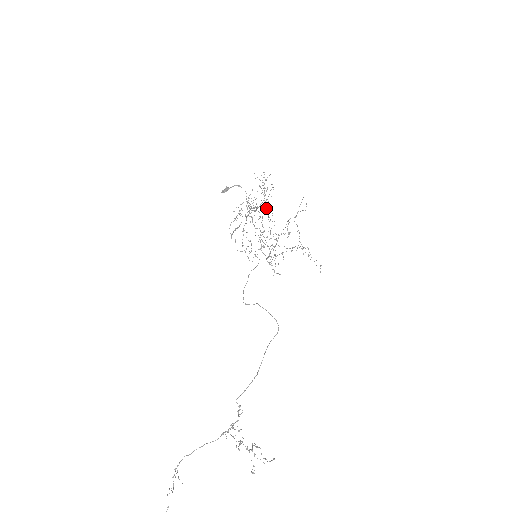
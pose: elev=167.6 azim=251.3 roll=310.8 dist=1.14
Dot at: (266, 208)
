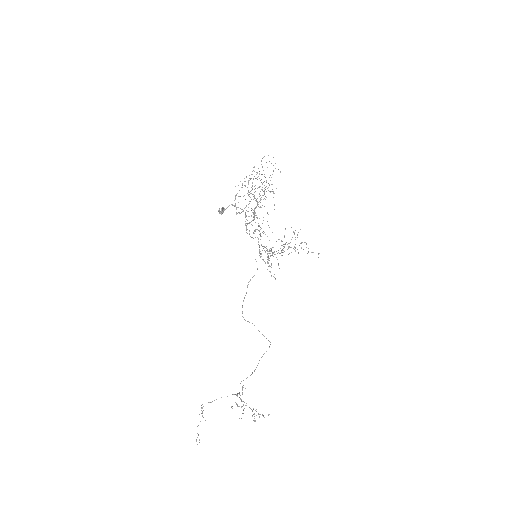
Dot at: (268, 190)
